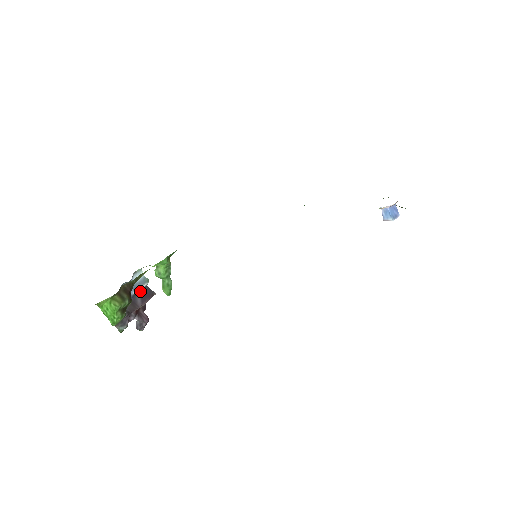
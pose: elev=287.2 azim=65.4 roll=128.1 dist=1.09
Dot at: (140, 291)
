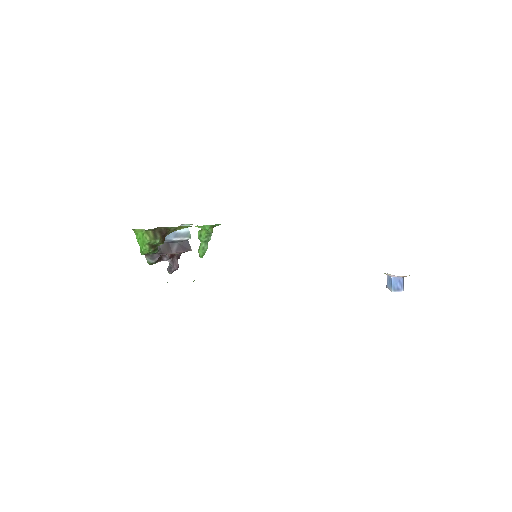
Dot at: (180, 241)
